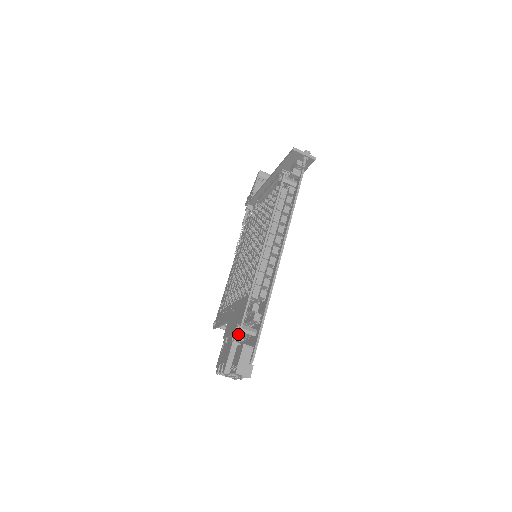
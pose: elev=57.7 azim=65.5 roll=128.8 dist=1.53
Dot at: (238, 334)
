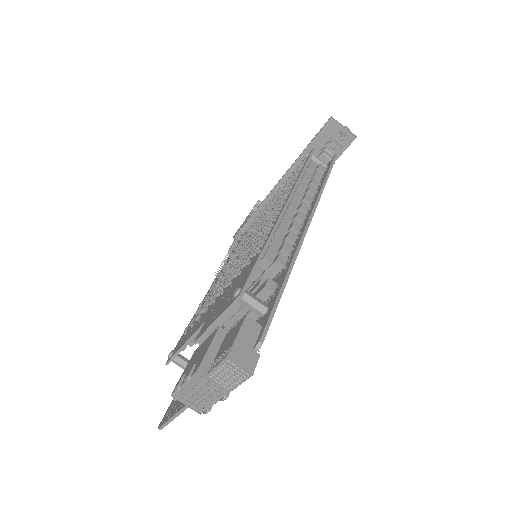
Dot at: occluded
